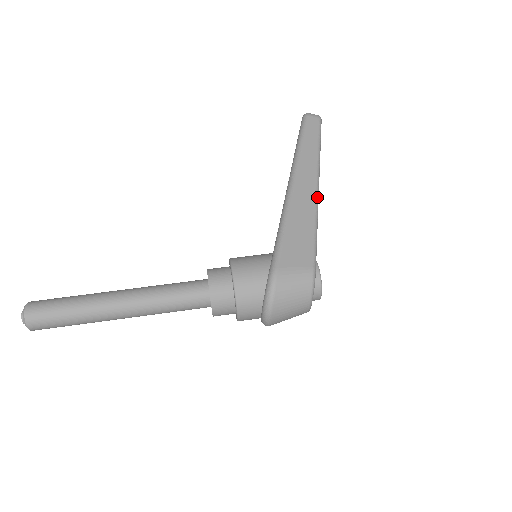
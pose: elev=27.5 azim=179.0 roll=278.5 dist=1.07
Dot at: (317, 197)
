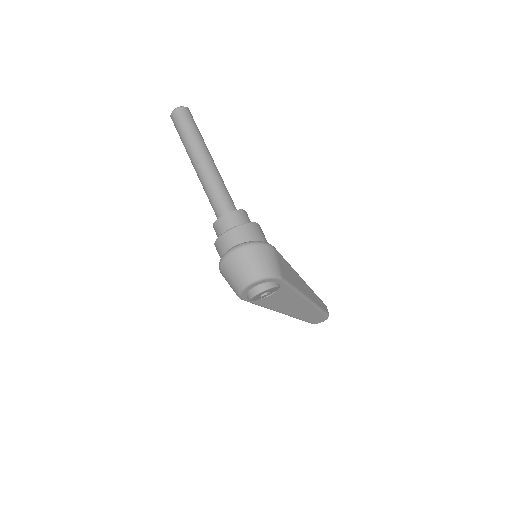
Dot at: (305, 296)
